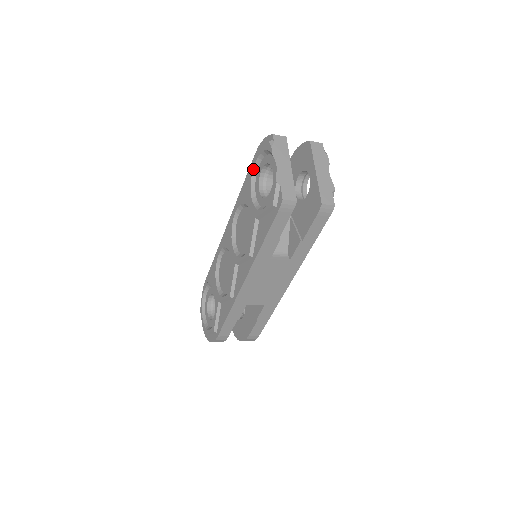
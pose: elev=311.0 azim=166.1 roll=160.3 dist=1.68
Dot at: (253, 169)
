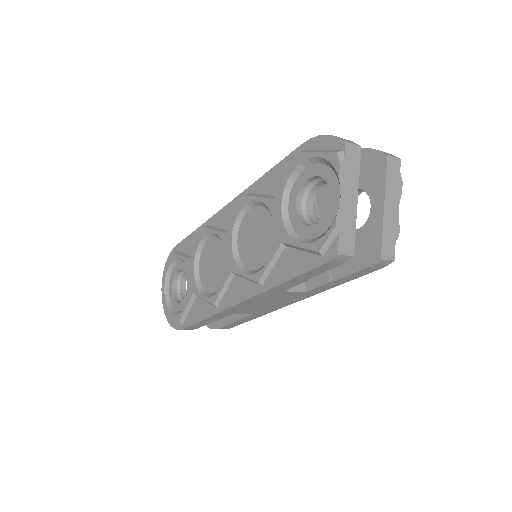
Dot at: (294, 169)
